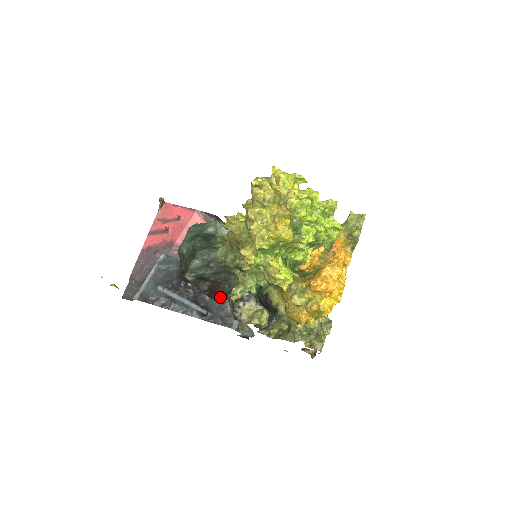
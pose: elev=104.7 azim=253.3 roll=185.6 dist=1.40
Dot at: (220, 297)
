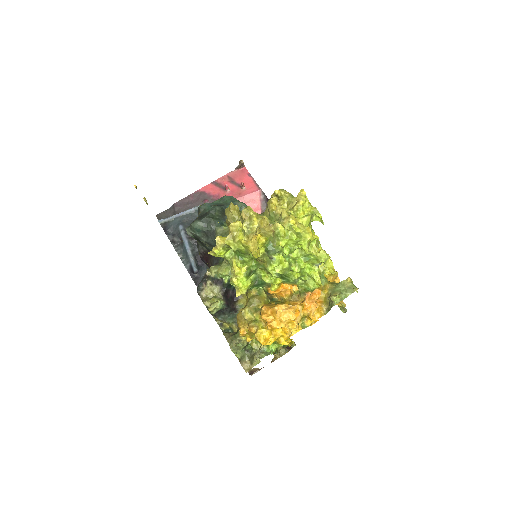
Dot at: occluded
